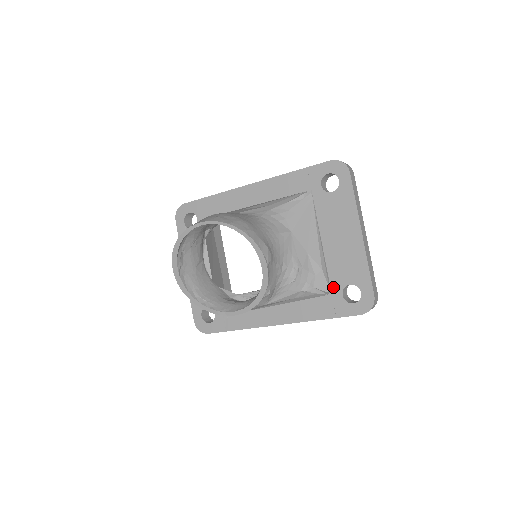
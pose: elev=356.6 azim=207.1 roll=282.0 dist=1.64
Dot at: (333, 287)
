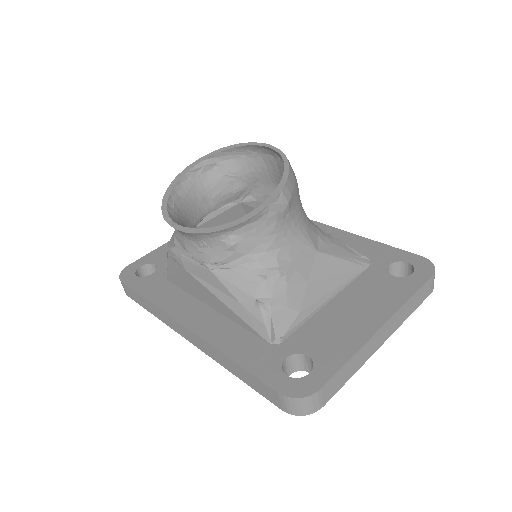
Dot at: (287, 343)
